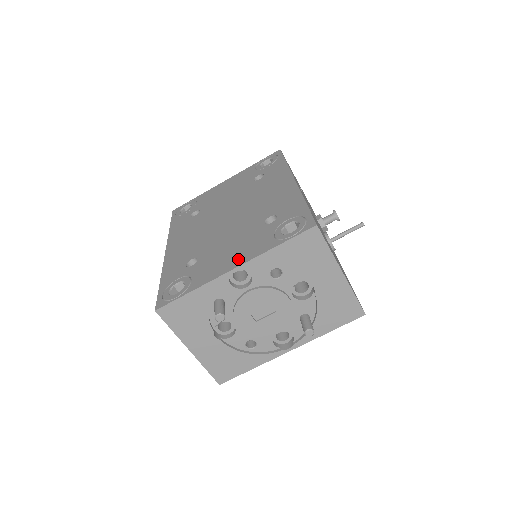
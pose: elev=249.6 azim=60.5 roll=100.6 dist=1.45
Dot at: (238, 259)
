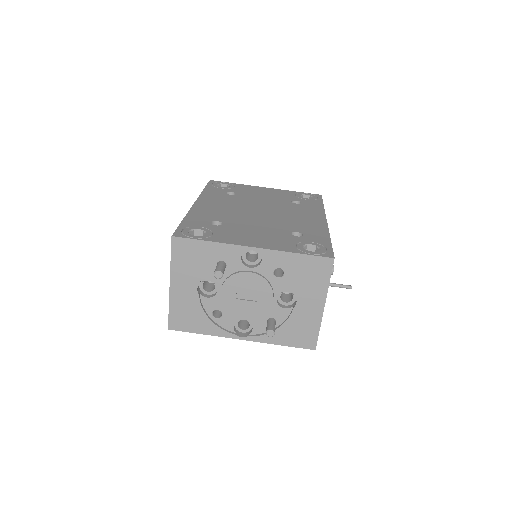
Dot at: (260, 243)
